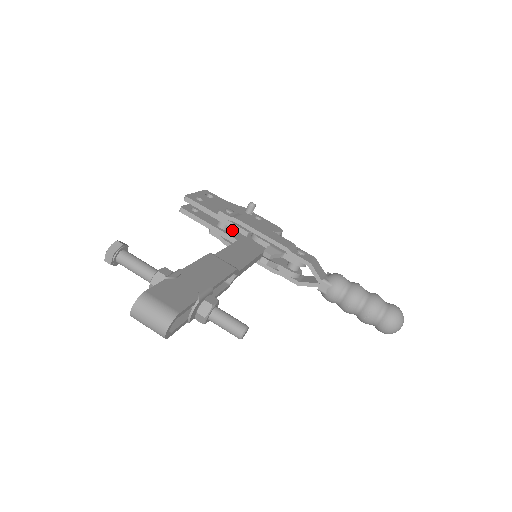
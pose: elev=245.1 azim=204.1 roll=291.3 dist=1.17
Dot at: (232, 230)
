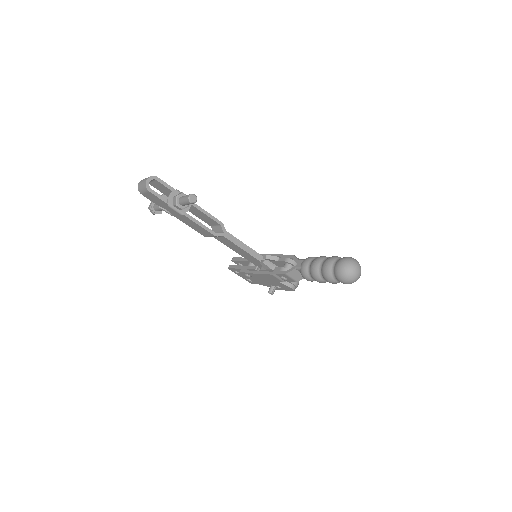
Dot at: occluded
